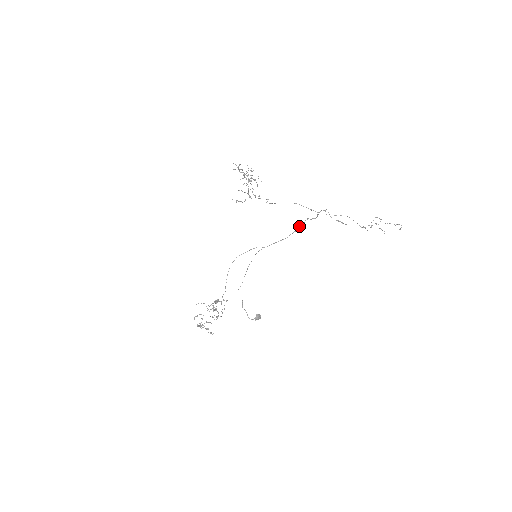
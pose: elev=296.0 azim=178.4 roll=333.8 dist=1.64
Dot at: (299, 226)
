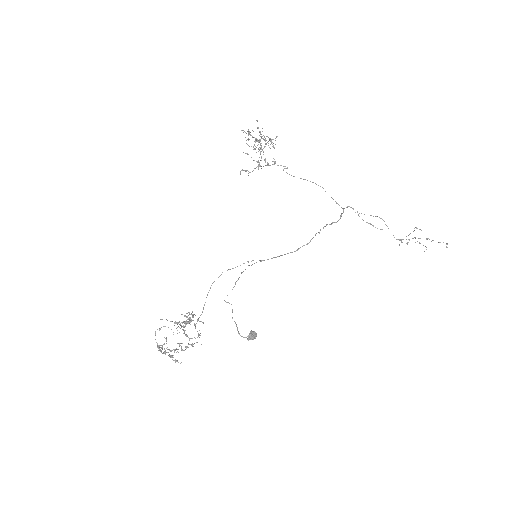
Dot at: occluded
